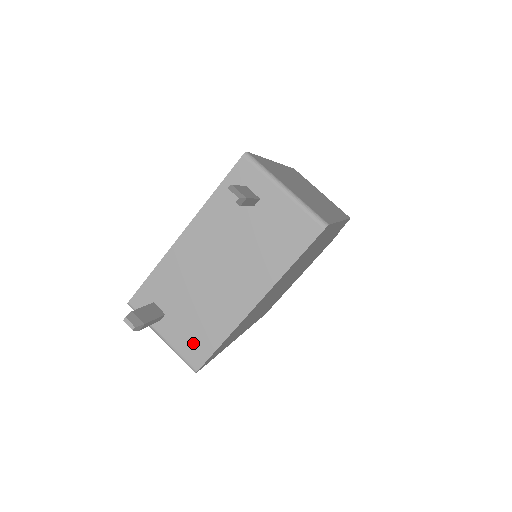
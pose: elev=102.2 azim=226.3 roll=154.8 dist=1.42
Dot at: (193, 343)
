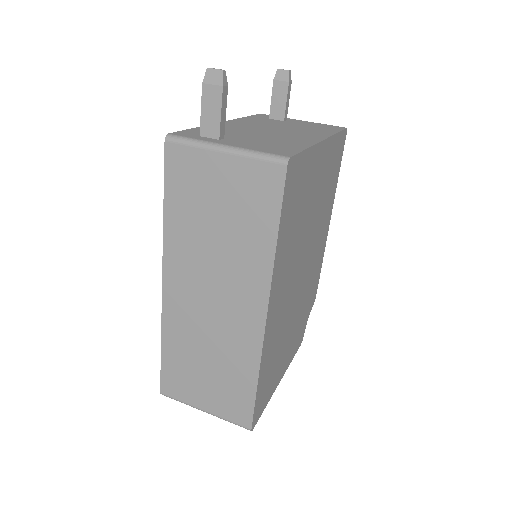
Dot at: (271, 147)
